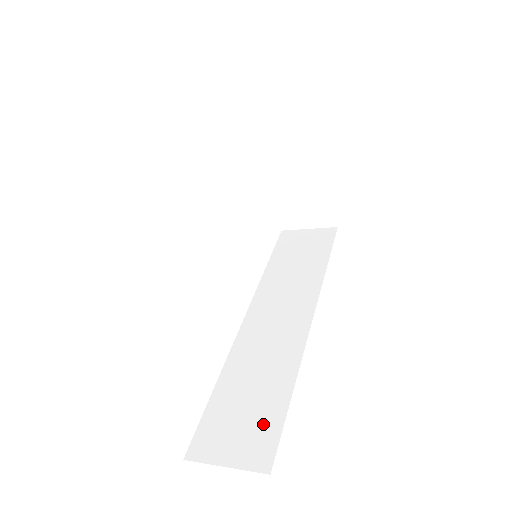
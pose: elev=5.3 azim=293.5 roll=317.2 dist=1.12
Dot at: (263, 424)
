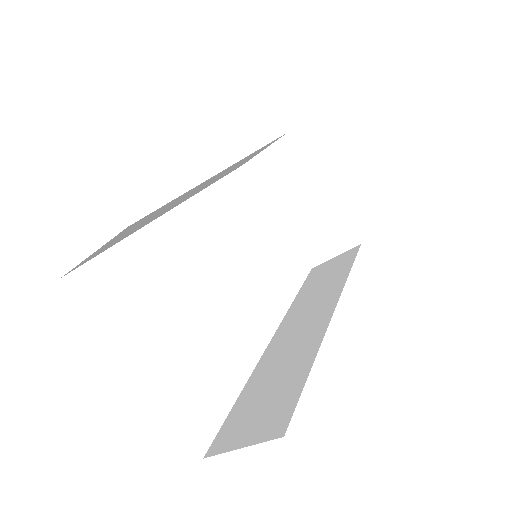
Dot at: (281, 401)
